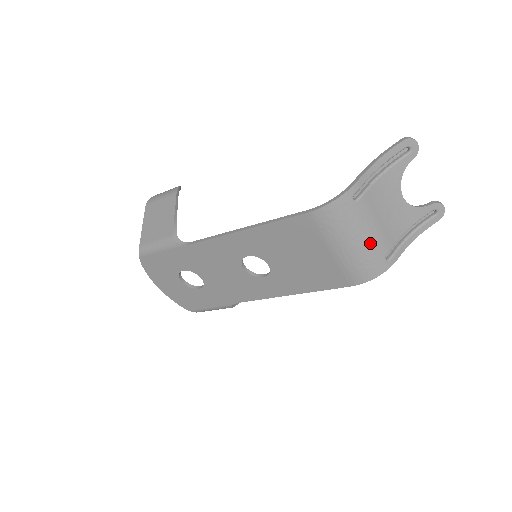
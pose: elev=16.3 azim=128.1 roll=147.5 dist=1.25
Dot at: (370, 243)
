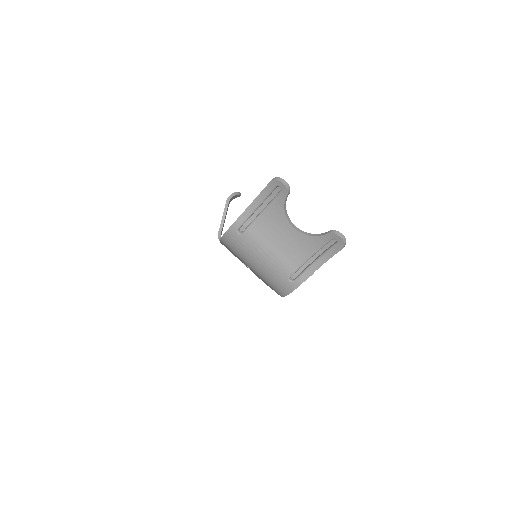
Dot at: (268, 267)
